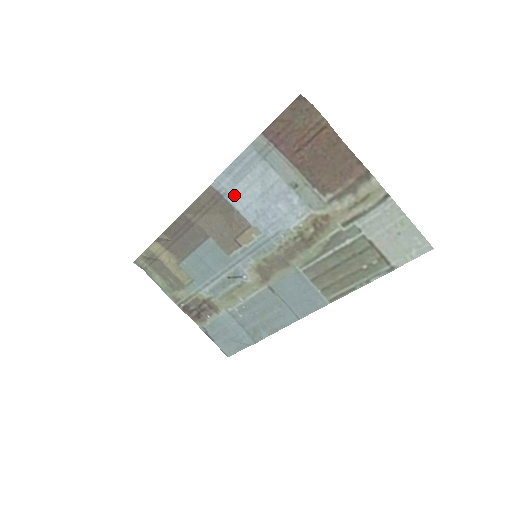
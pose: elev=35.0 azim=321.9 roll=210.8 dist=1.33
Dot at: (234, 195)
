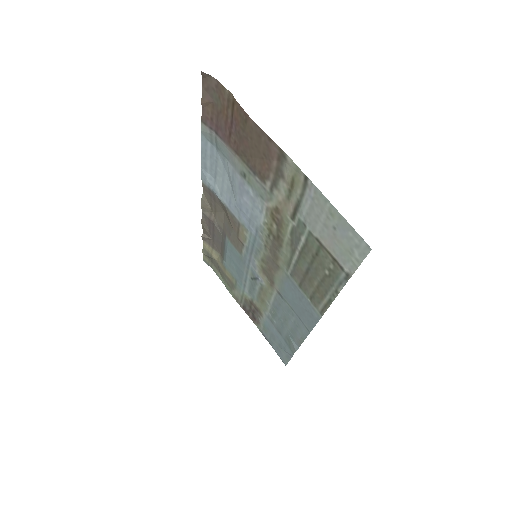
Dot at: (219, 190)
